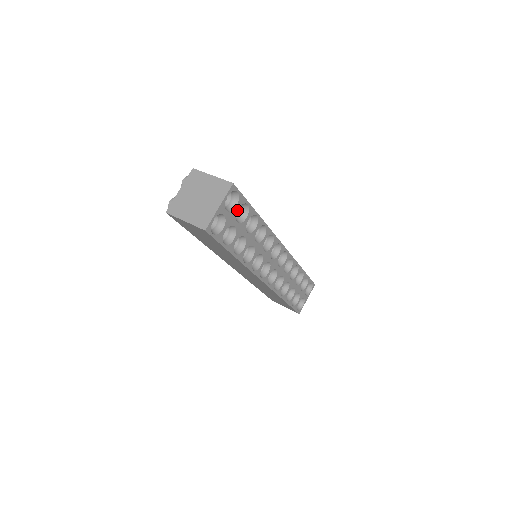
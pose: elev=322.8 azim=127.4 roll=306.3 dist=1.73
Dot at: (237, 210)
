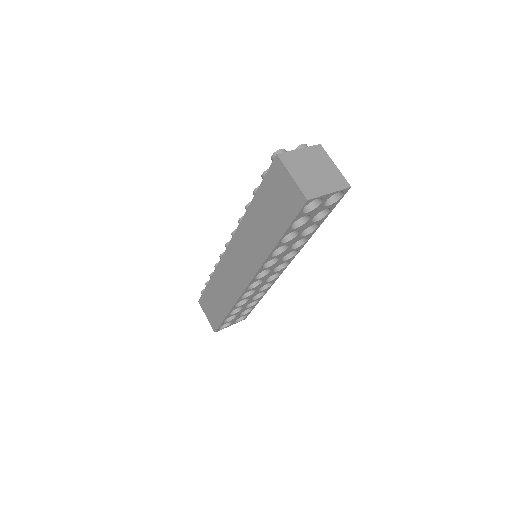
Dot at: occluded
